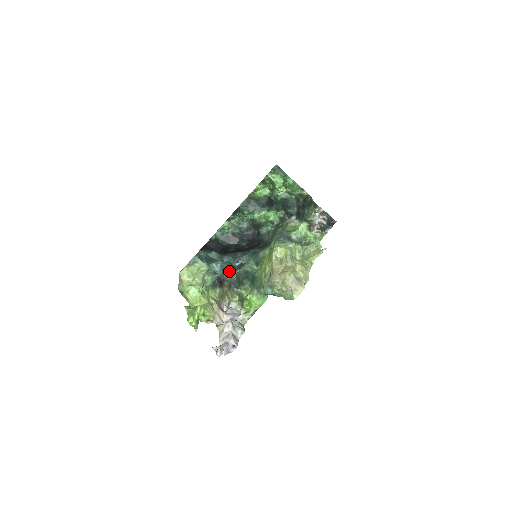
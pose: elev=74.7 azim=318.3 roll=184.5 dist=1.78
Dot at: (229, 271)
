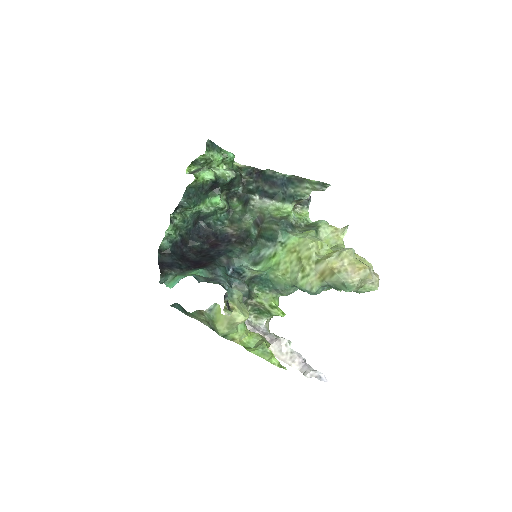
Dot at: (233, 284)
